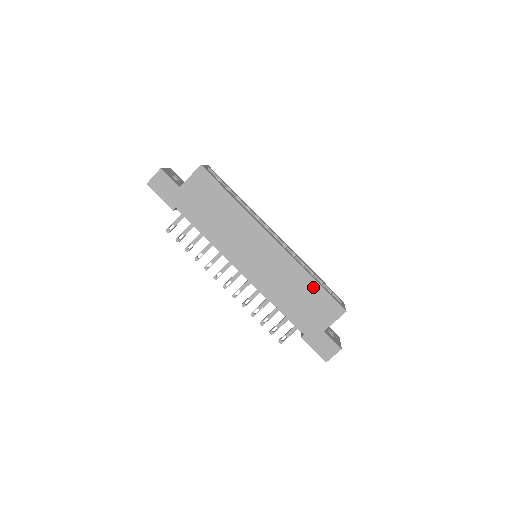
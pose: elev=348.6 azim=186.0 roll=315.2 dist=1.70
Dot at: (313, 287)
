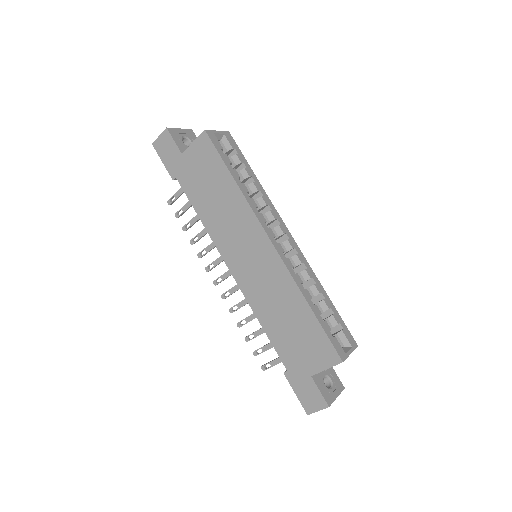
Dot at: (307, 316)
